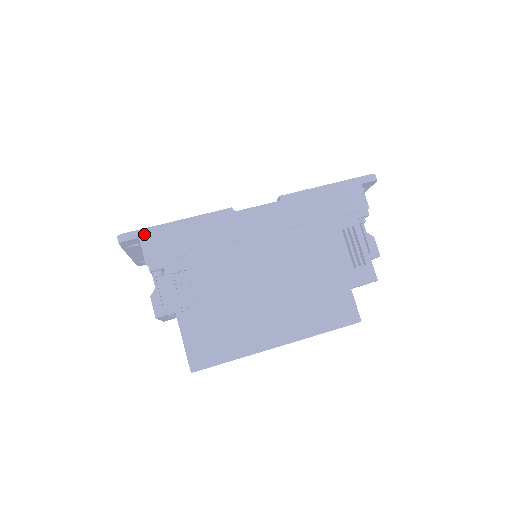
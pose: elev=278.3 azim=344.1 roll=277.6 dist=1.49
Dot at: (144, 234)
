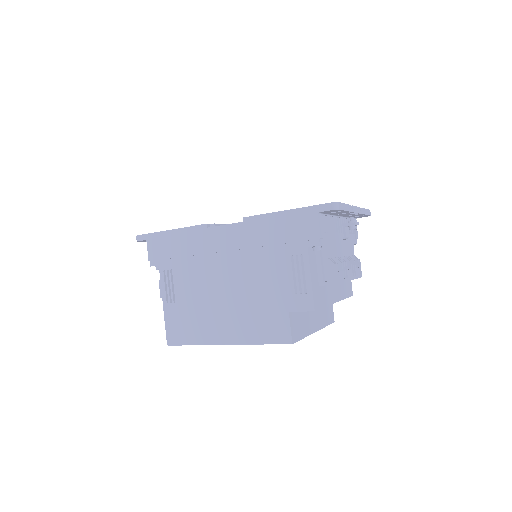
Dot at: (149, 238)
